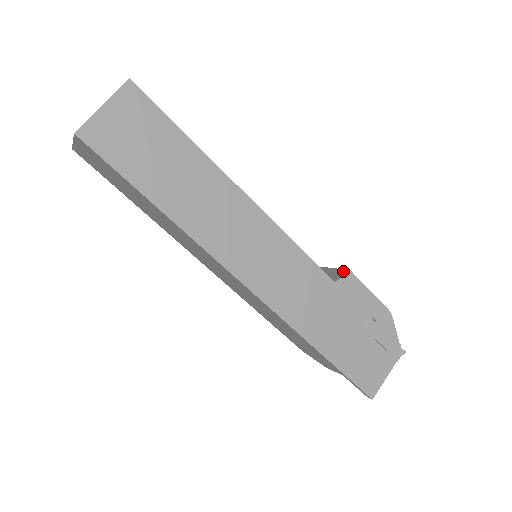
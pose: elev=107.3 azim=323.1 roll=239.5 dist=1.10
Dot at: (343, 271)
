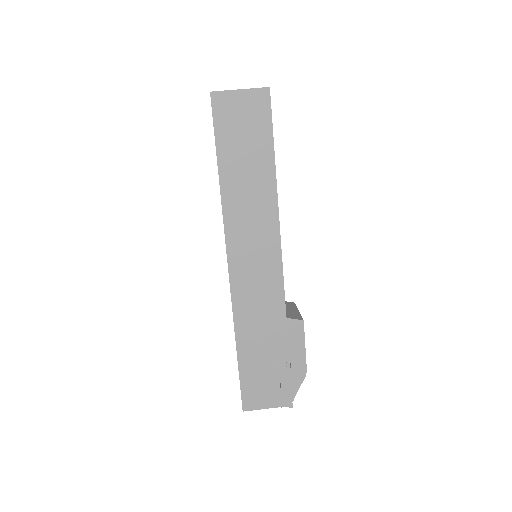
Dot at: (300, 317)
